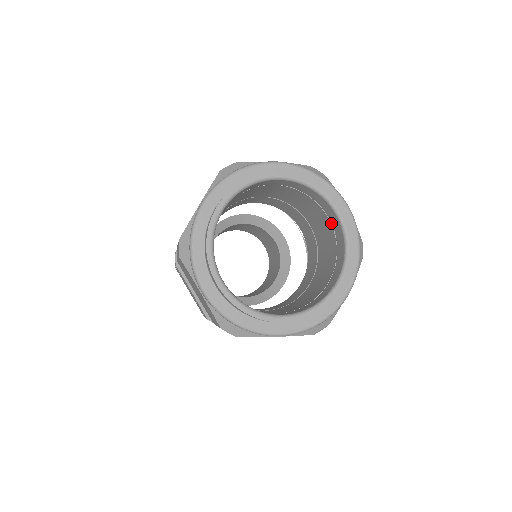
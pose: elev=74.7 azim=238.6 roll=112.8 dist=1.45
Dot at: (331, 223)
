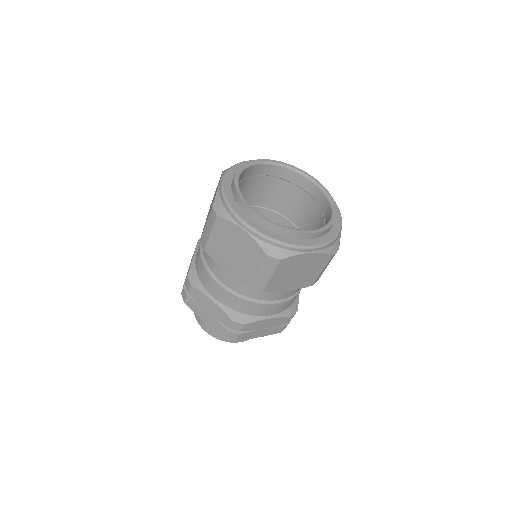
Dot at: (307, 193)
